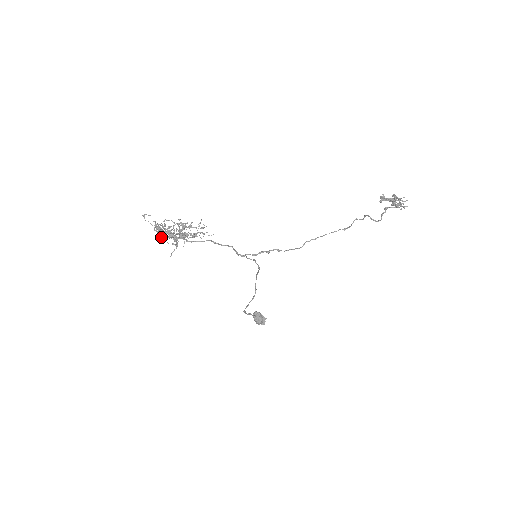
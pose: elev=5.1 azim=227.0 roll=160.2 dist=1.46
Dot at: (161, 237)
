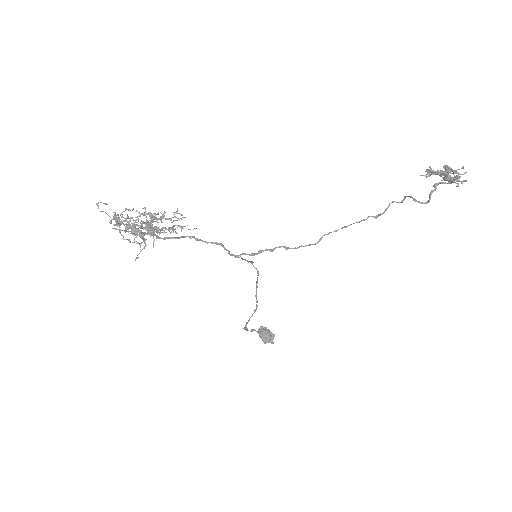
Dot at: (120, 233)
